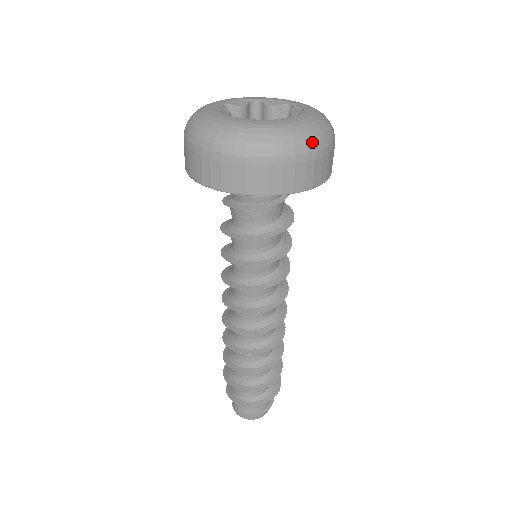
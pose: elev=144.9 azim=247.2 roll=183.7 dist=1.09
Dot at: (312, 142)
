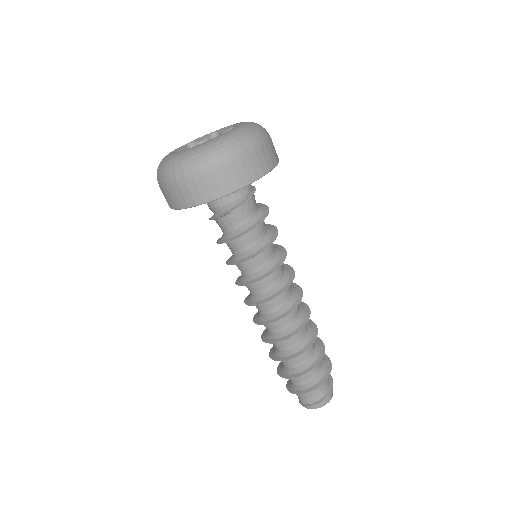
Dot at: (223, 152)
